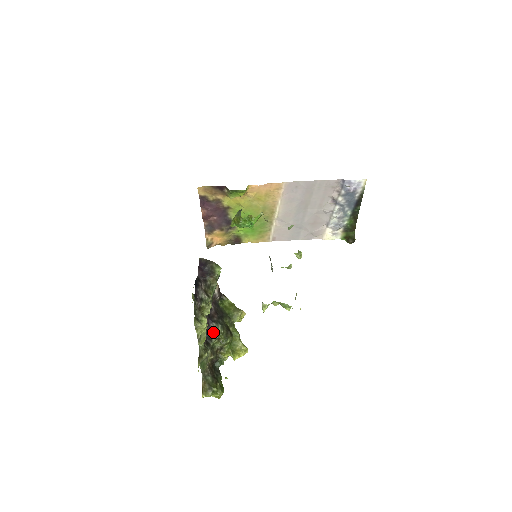
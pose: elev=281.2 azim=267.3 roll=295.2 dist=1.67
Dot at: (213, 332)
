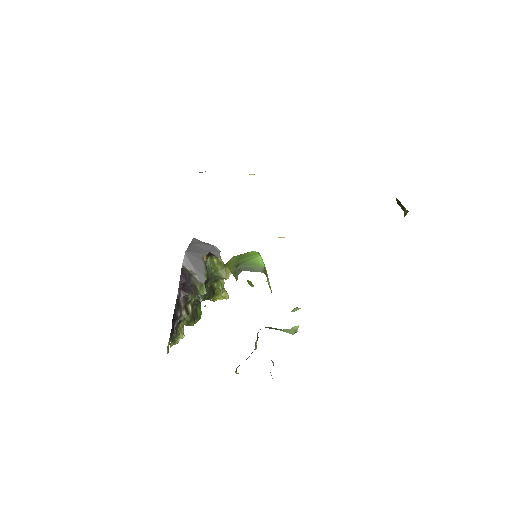
Dot at: occluded
